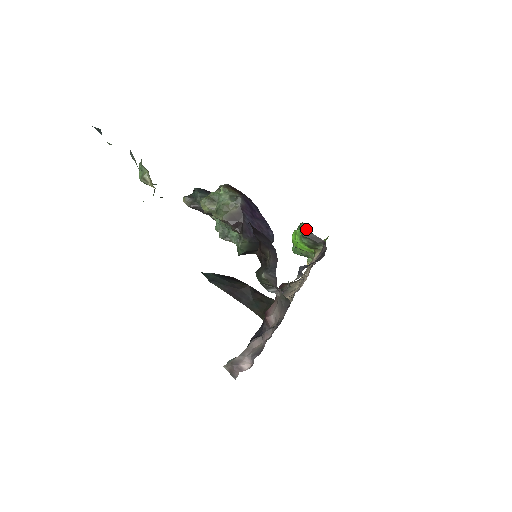
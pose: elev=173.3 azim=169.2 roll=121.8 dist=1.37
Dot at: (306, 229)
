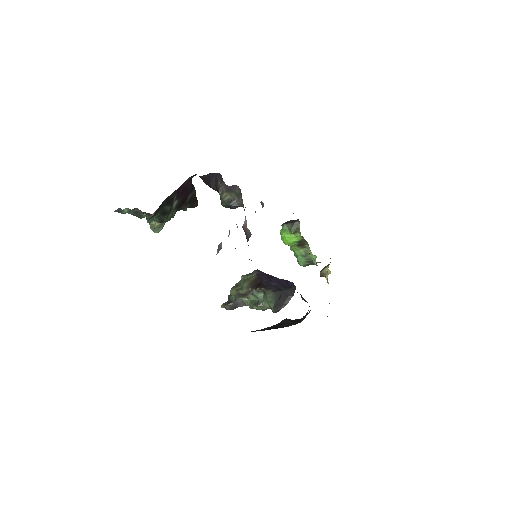
Dot at: occluded
